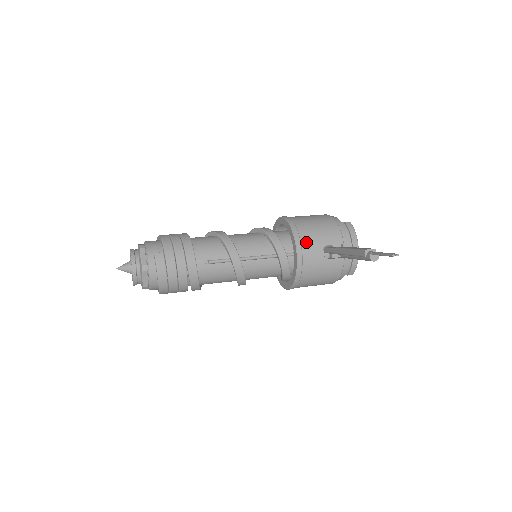
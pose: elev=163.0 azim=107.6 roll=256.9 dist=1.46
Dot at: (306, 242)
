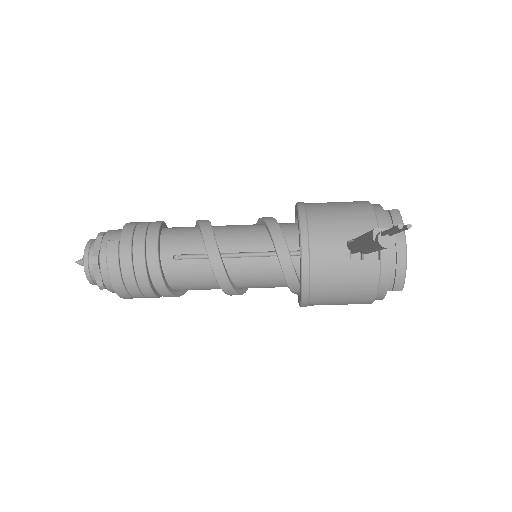
Dot at: (317, 233)
